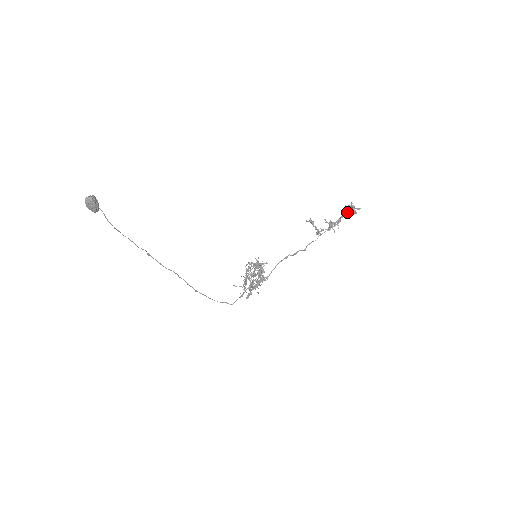
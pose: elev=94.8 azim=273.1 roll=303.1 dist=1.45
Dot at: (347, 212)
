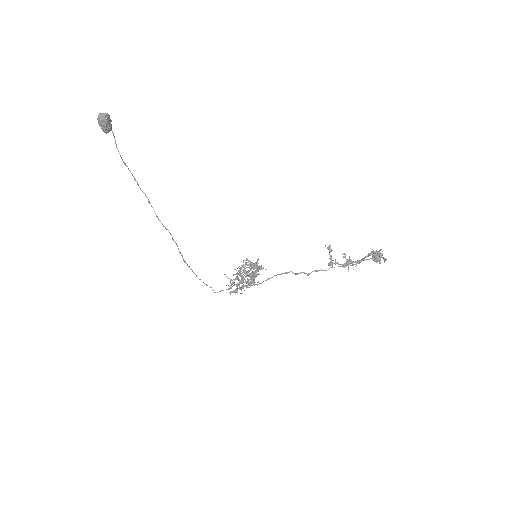
Dot at: (372, 257)
